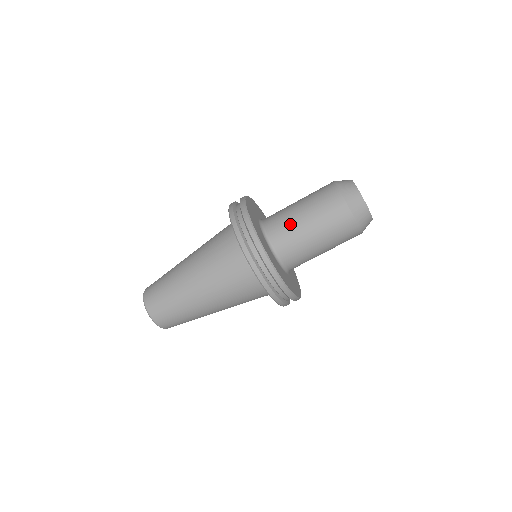
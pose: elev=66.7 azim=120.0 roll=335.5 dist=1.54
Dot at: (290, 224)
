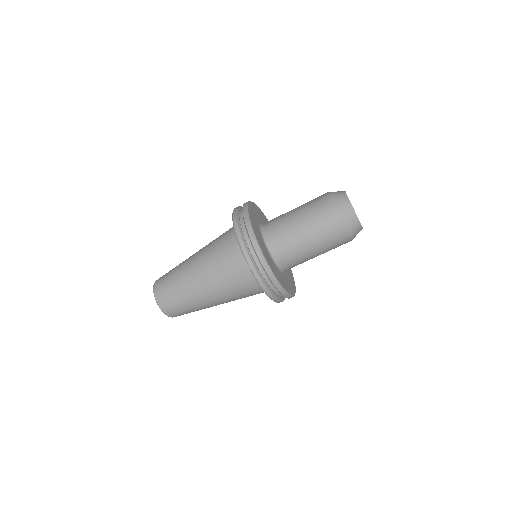
Dot at: (298, 252)
